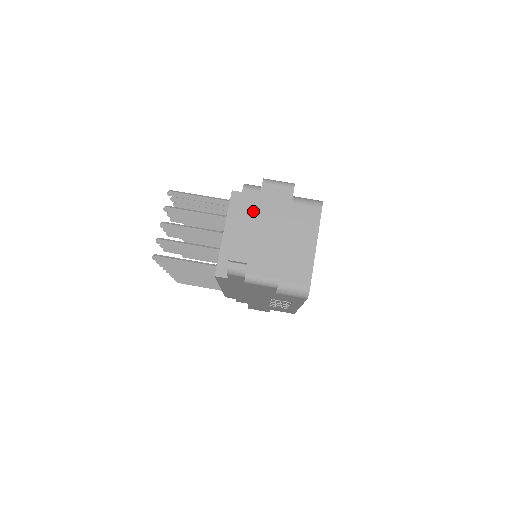
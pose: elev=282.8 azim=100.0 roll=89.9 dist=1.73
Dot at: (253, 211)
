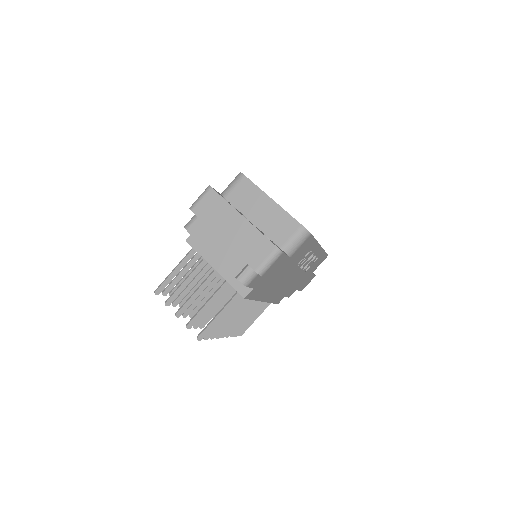
Dot at: (209, 233)
